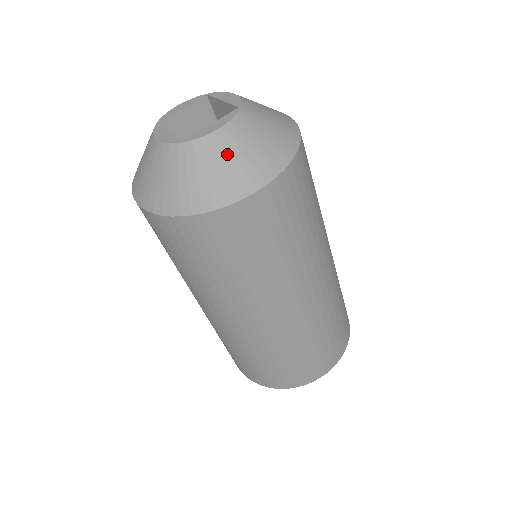
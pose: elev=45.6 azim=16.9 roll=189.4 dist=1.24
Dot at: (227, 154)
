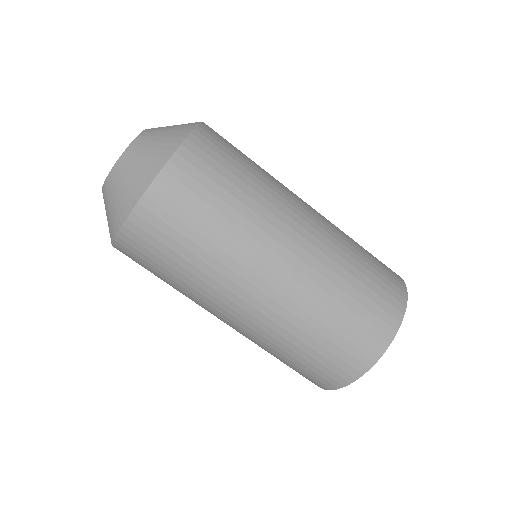
Dot at: (130, 166)
